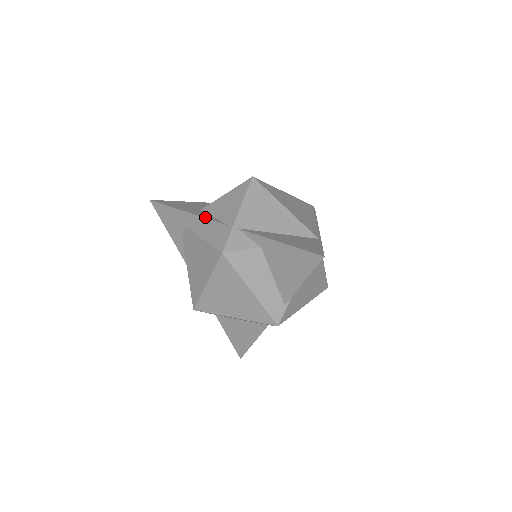
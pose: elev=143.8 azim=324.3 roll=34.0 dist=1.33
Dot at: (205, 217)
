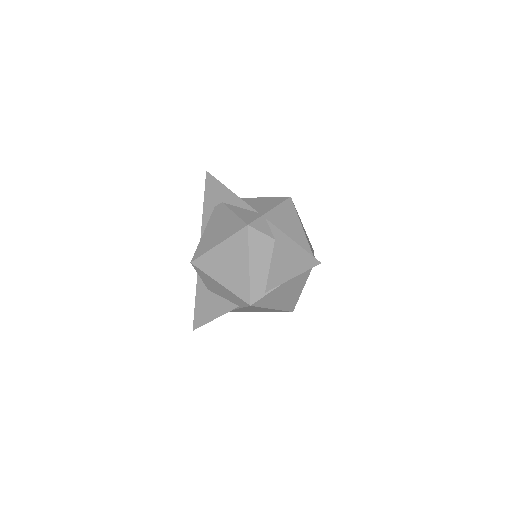
Dot at: (244, 201)
